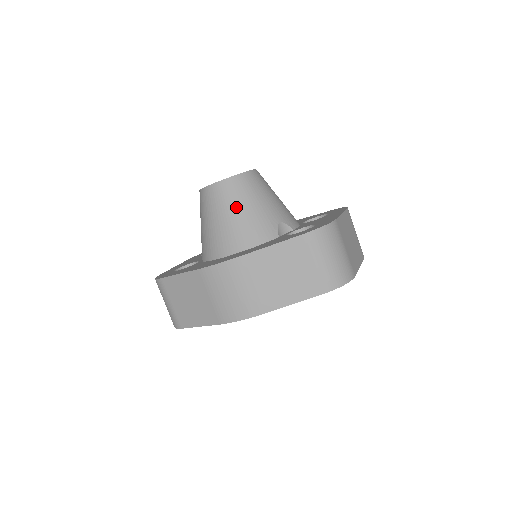
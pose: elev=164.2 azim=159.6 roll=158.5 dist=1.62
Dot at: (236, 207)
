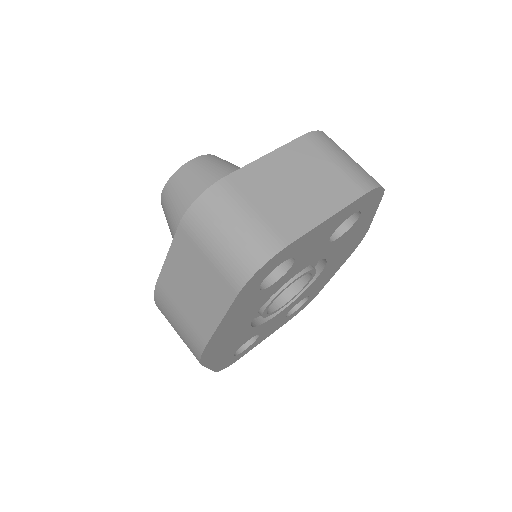
Dot at: (174, 218)
